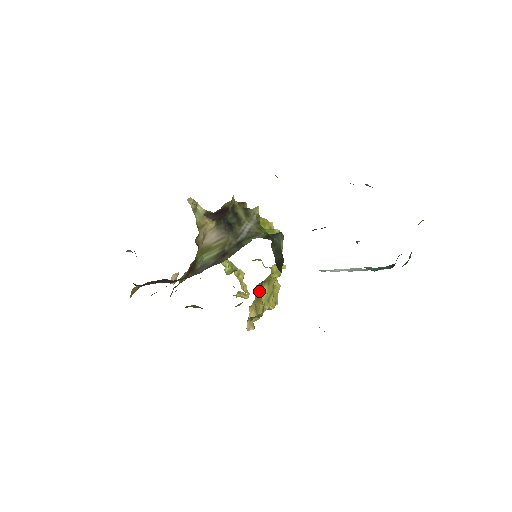
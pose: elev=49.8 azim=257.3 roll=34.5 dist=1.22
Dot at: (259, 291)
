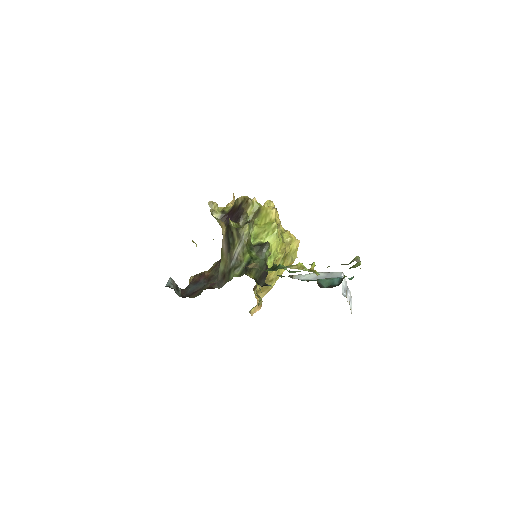
Dot at: occluded
